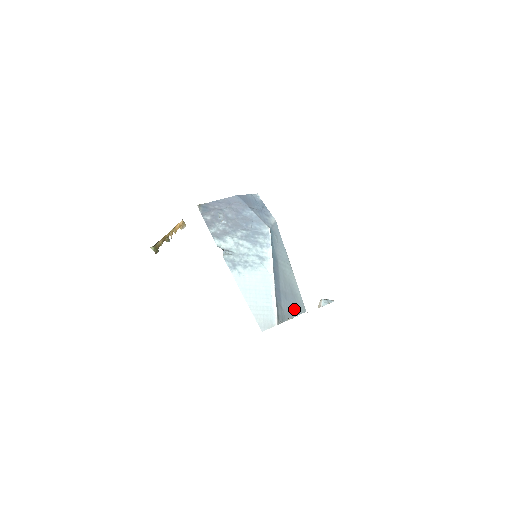
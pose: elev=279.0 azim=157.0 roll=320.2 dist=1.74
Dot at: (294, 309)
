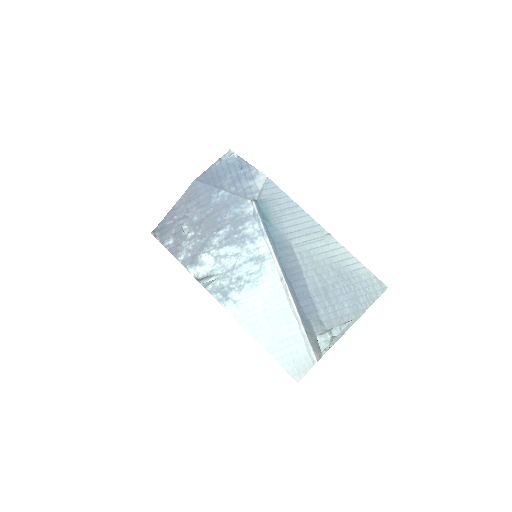
Dot at: (355, 303)
